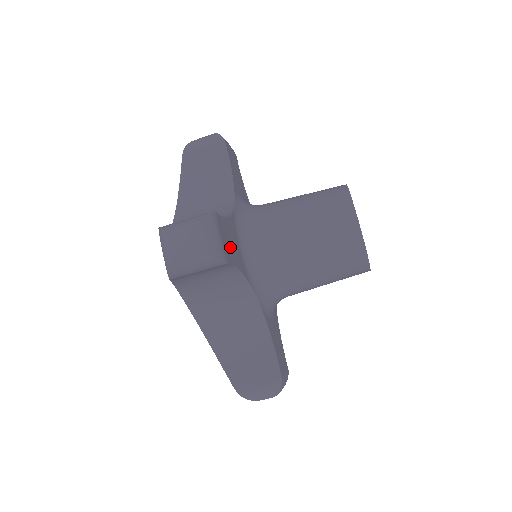
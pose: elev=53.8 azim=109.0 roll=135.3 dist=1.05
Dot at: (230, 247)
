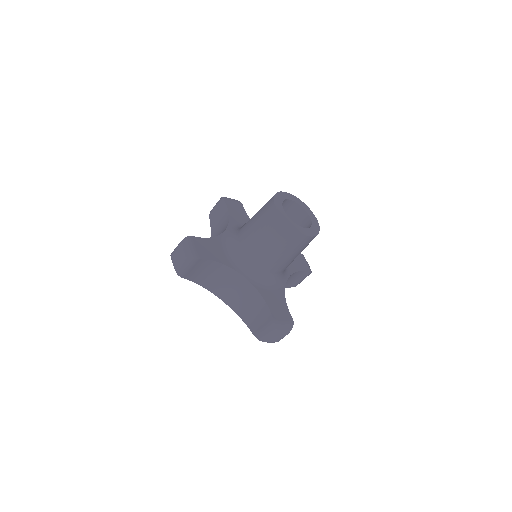
Dot at: (207, 251)
